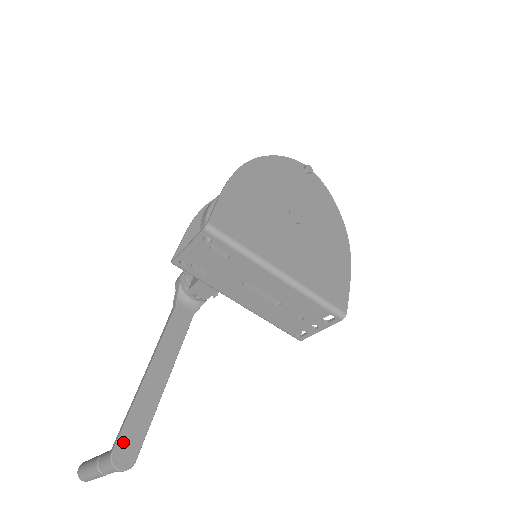
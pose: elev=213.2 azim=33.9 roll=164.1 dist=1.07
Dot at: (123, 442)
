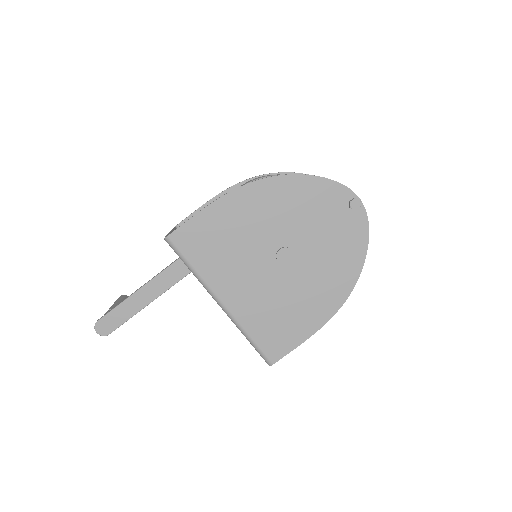
Dot at: (106, 319)
